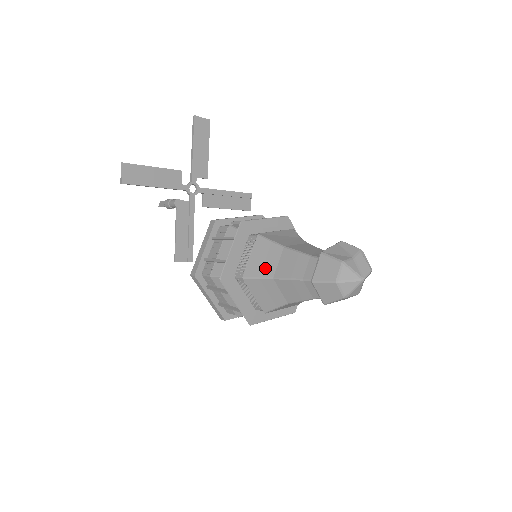
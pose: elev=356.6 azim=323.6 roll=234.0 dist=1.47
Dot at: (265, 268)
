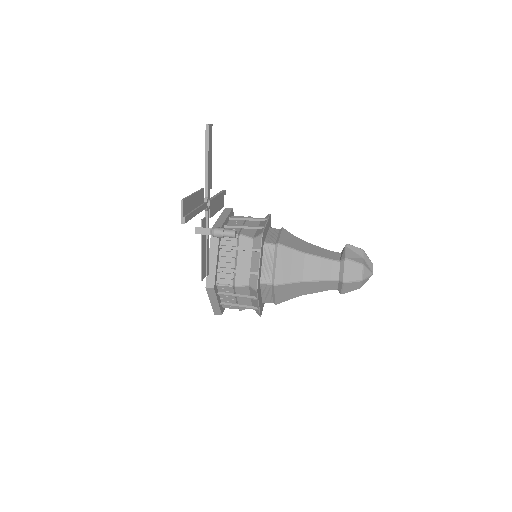
Dot at: (293, 274)
